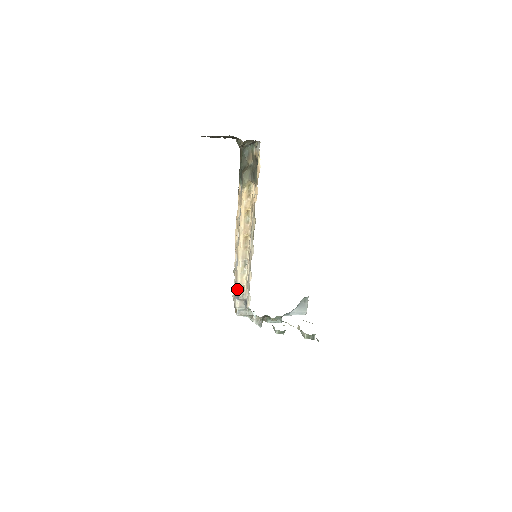
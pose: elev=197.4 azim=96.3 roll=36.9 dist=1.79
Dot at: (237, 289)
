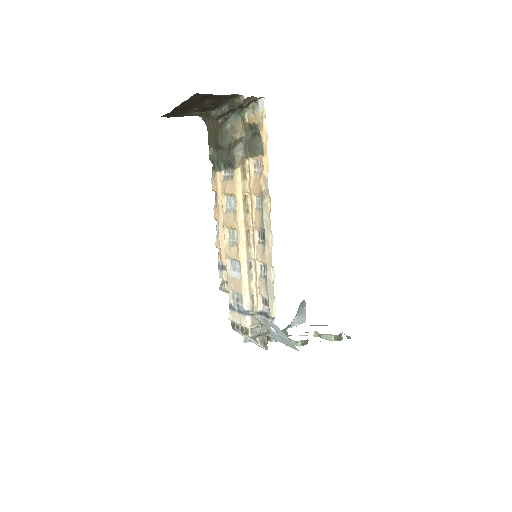
Dot at: (245, 302)
